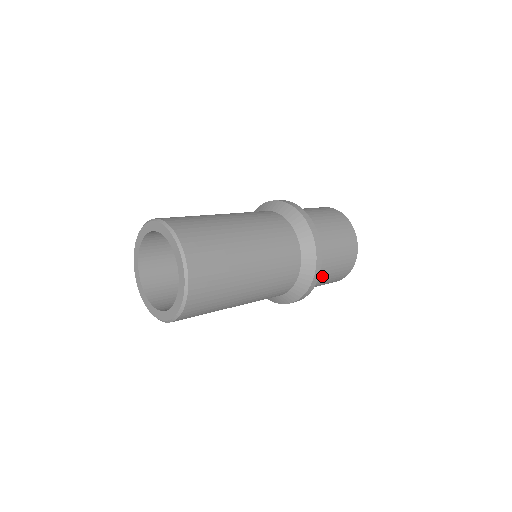
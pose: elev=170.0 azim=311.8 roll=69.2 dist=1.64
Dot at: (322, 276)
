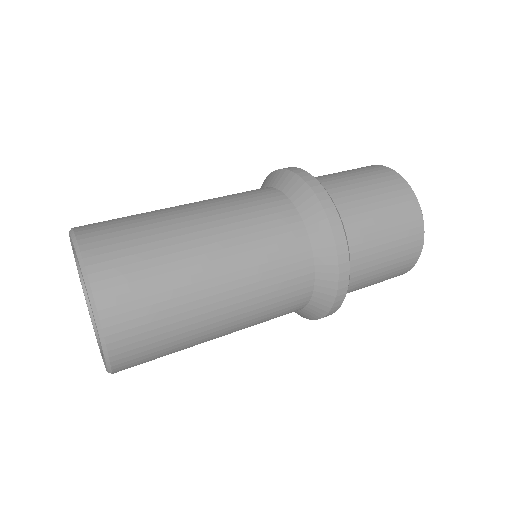
Dot at: (364, 270)
